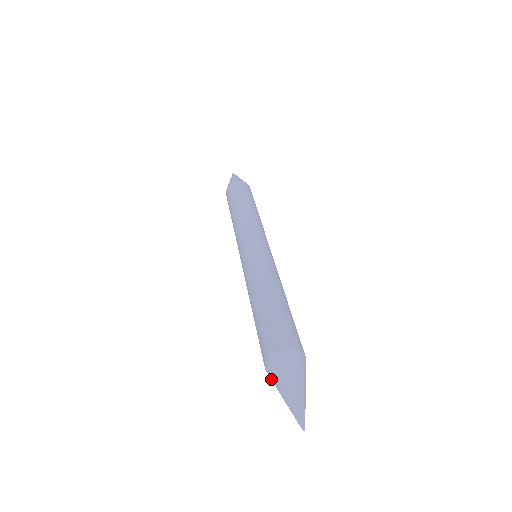
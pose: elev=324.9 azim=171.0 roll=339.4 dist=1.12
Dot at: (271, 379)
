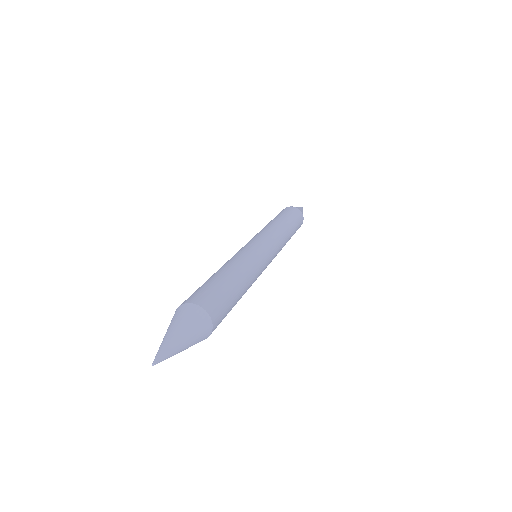
Dot at: occluded
